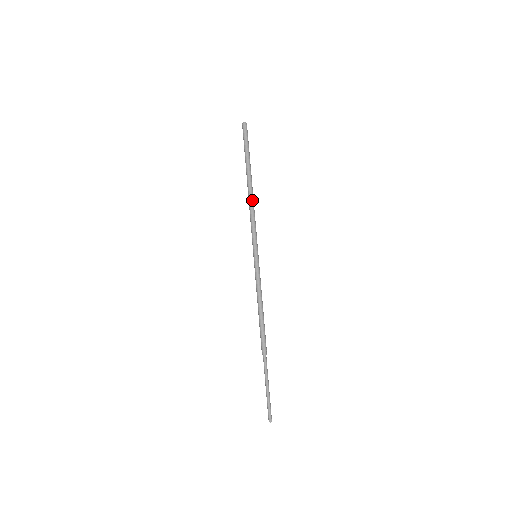
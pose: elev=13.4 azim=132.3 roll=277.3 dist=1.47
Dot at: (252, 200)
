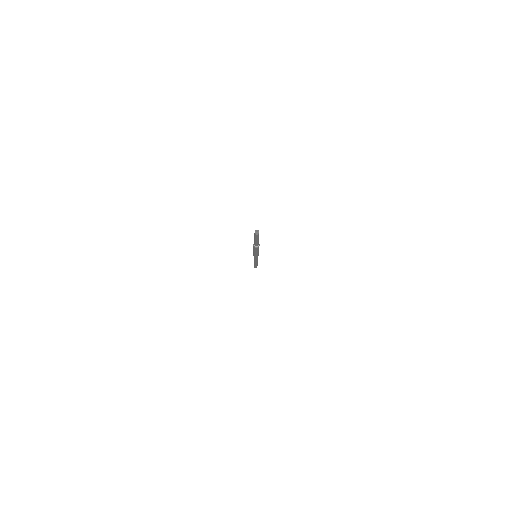
Dot at: occluded
